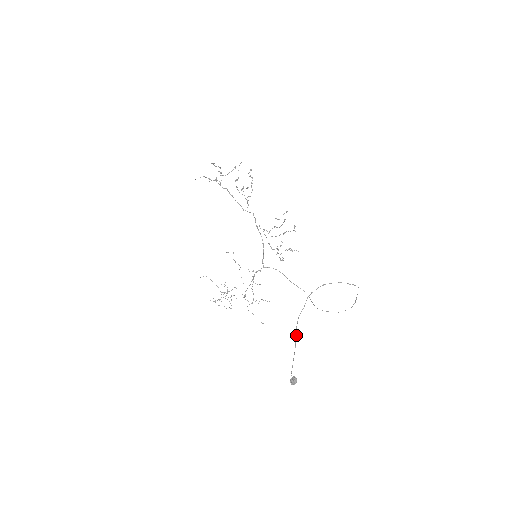
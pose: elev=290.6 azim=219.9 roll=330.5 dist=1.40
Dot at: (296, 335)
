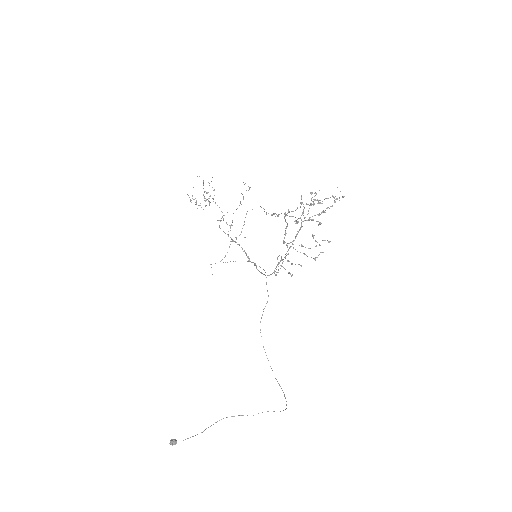
Dot at: occluded
